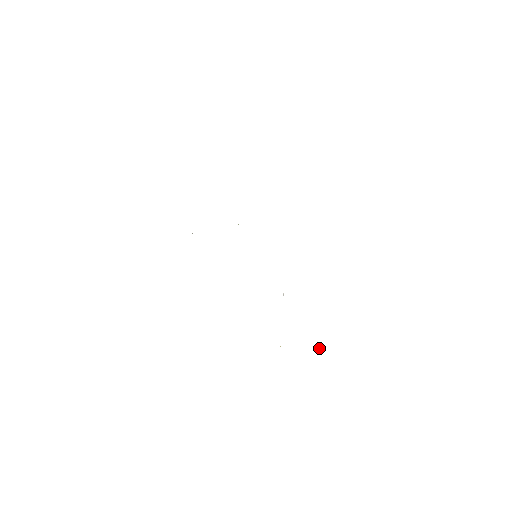
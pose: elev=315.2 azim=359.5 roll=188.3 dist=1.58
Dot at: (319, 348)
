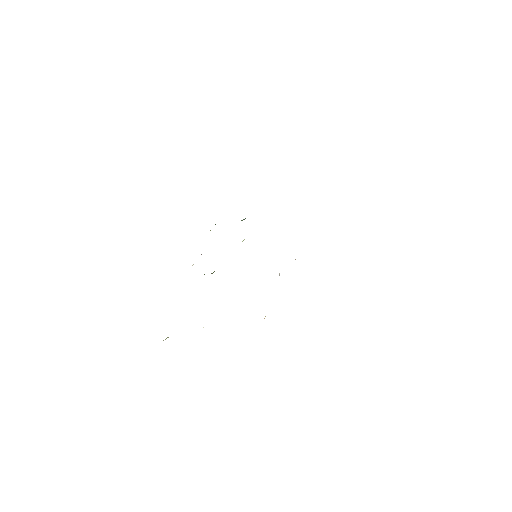
Dot at: occluded
